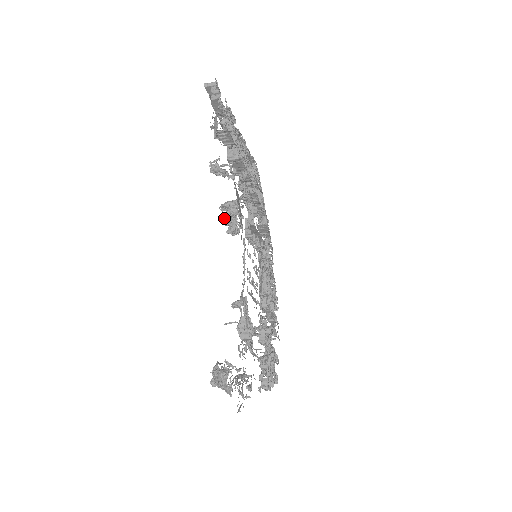
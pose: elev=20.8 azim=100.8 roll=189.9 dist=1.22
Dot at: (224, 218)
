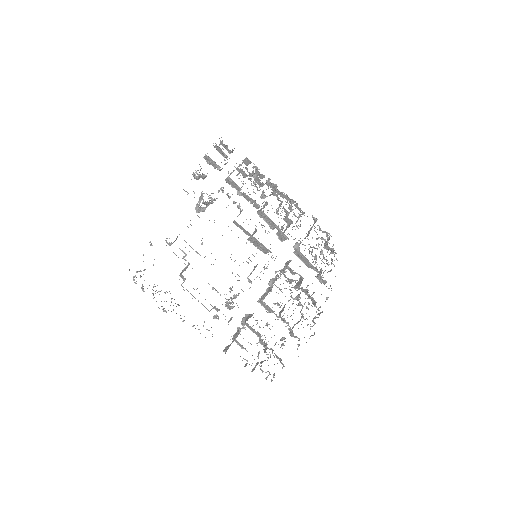
Dot at: occluded
